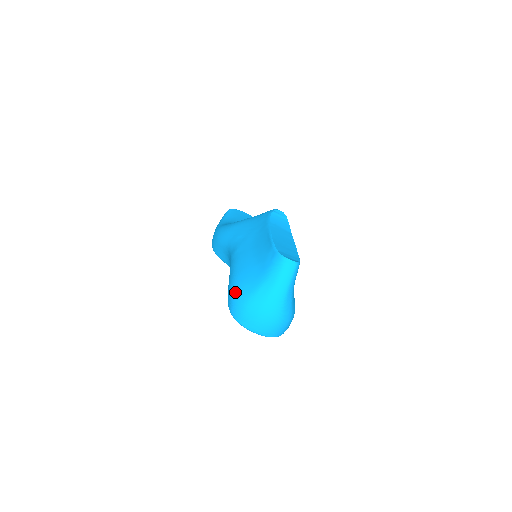
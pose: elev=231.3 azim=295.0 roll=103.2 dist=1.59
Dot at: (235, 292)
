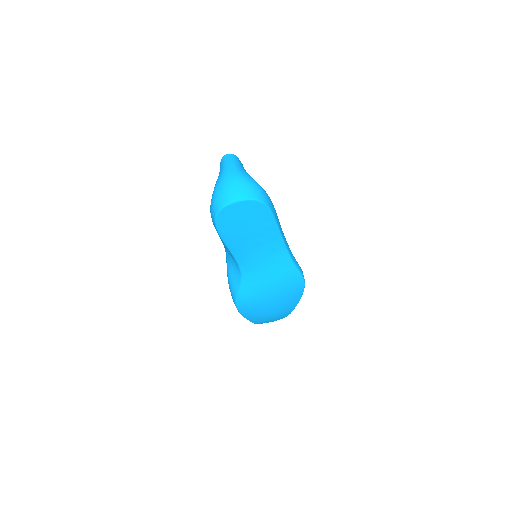
Dot at: (210, 207)
